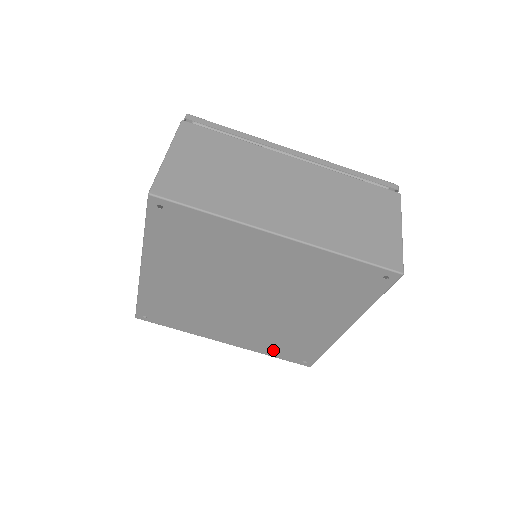
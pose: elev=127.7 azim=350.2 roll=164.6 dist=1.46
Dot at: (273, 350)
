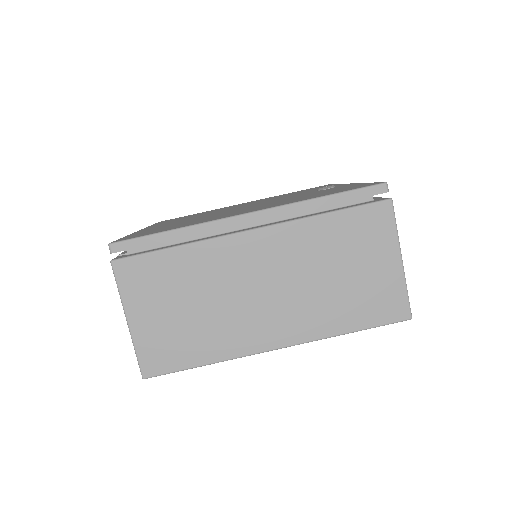
Dot at: occluded
